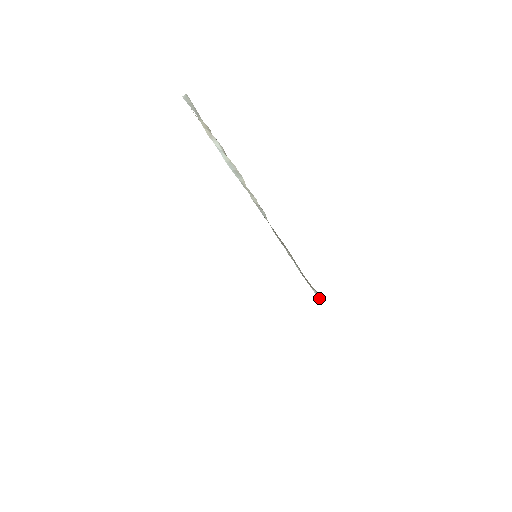
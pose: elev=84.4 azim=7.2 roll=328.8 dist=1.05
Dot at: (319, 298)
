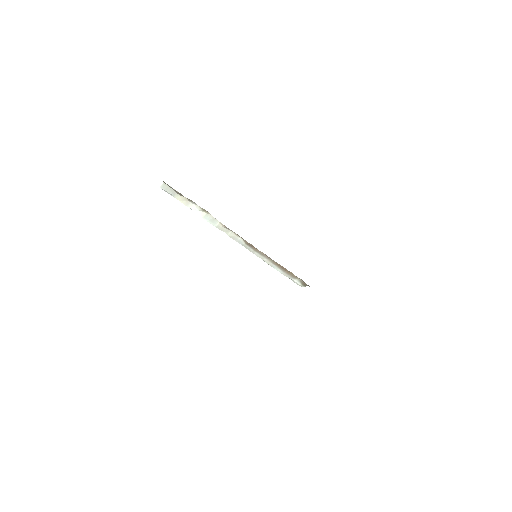
Dot at: (302, 283)
